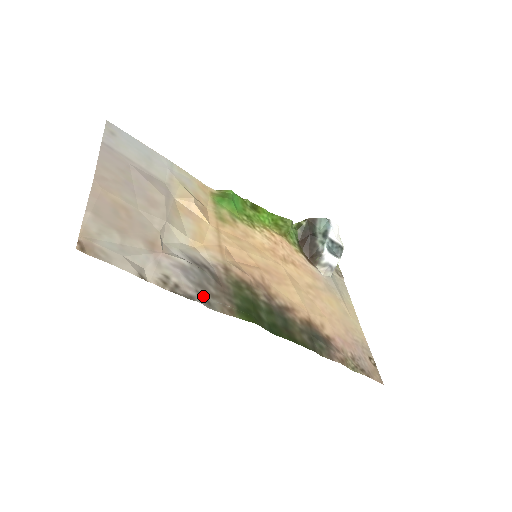
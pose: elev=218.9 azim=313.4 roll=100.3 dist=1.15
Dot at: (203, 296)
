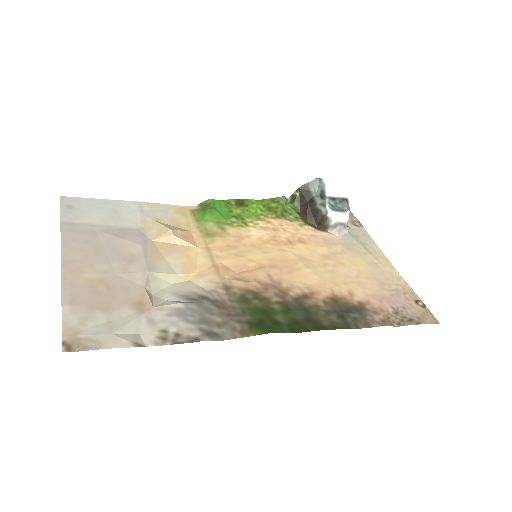
Dot at: (209, 331)
